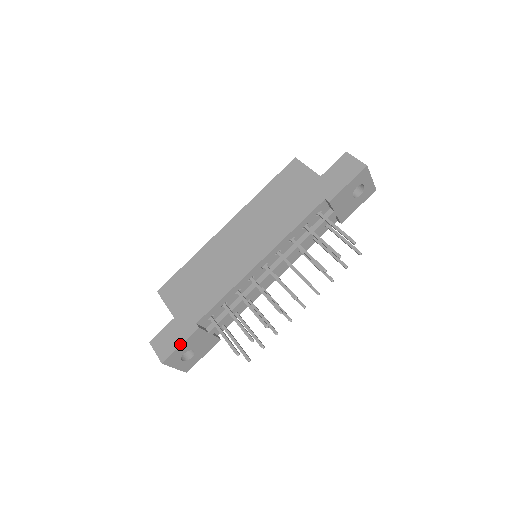
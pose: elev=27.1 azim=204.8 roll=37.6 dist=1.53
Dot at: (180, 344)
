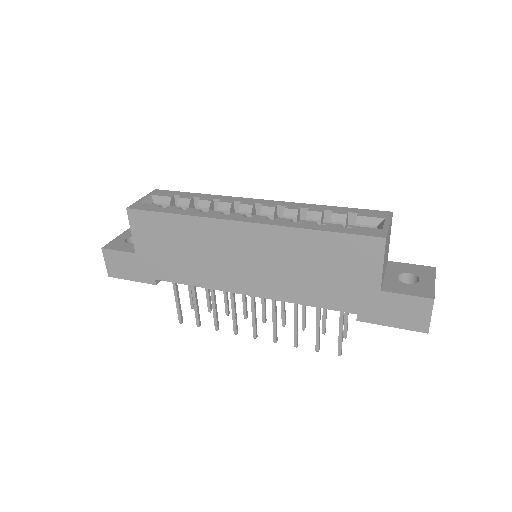
Dot at: (132, 280)
